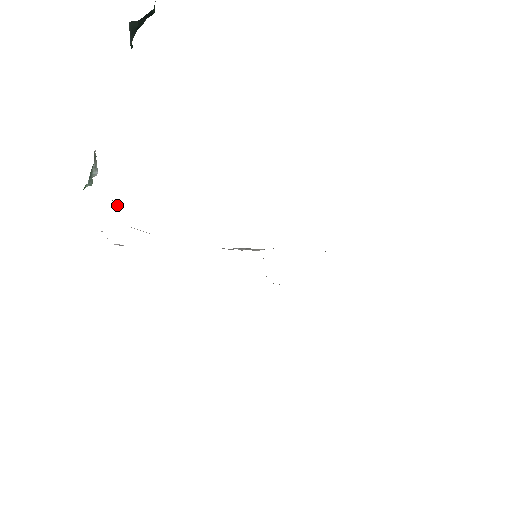
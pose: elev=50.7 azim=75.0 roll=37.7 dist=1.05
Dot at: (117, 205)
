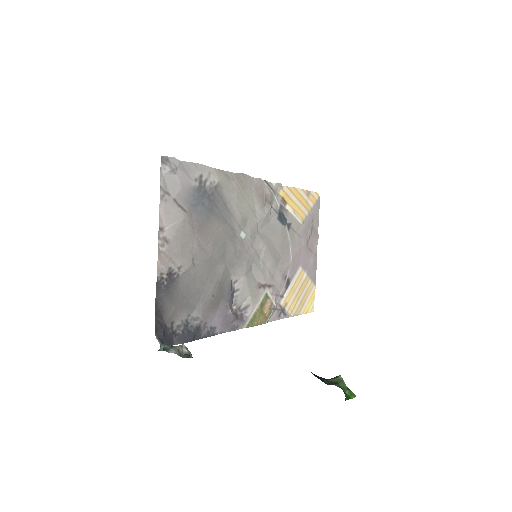
Dot at: (173, 341)
